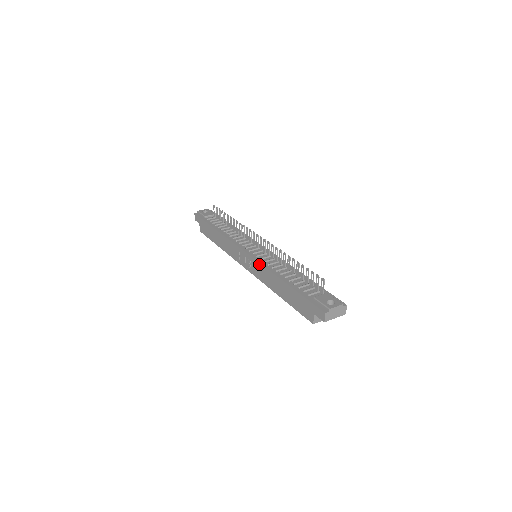
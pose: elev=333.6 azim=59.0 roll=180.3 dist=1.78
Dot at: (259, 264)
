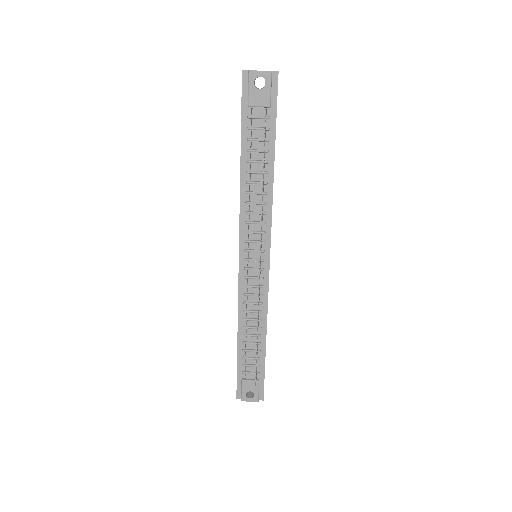
Dot at: (238, 291)
